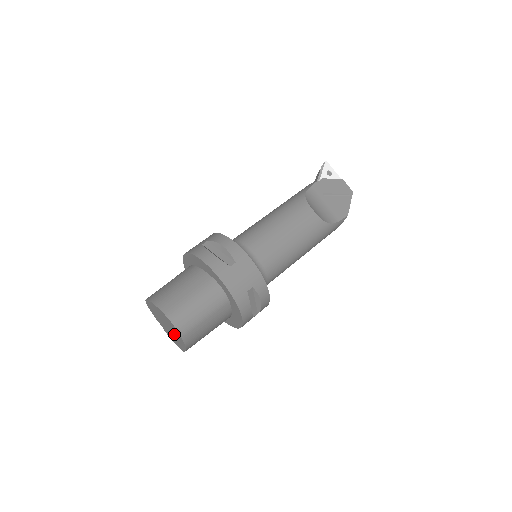
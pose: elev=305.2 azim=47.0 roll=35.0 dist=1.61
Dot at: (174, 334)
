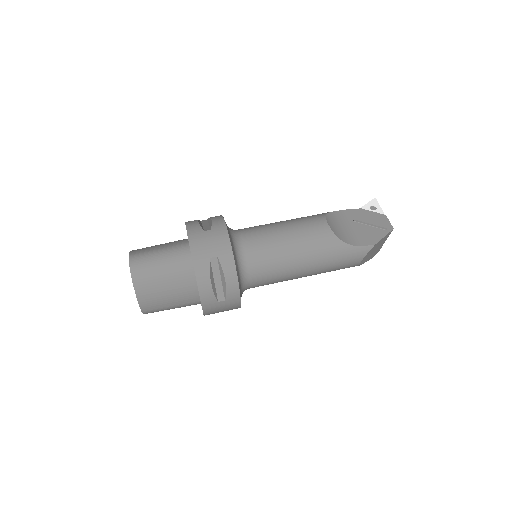
Dot at: occluded
